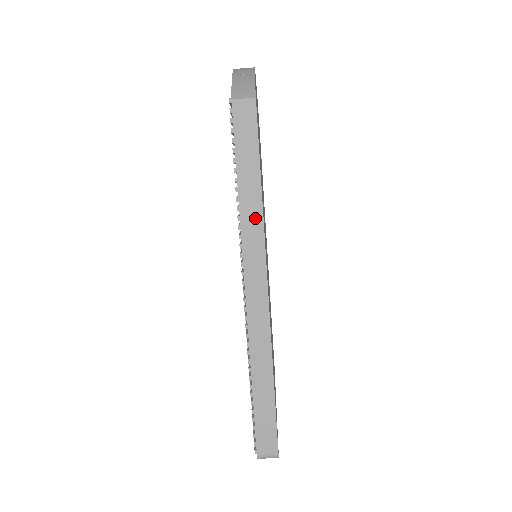
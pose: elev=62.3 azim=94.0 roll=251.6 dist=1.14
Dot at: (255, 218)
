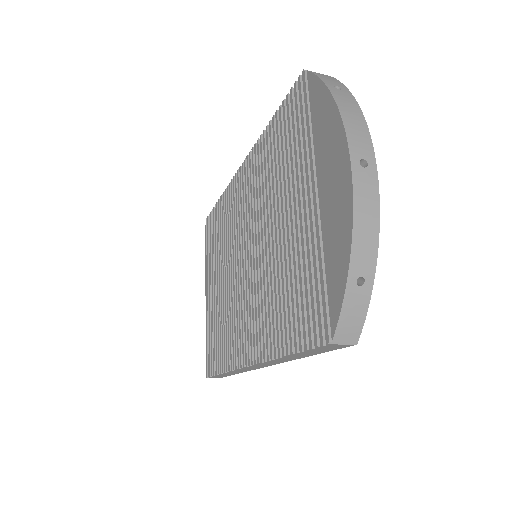
Dot at: (287, 360)
